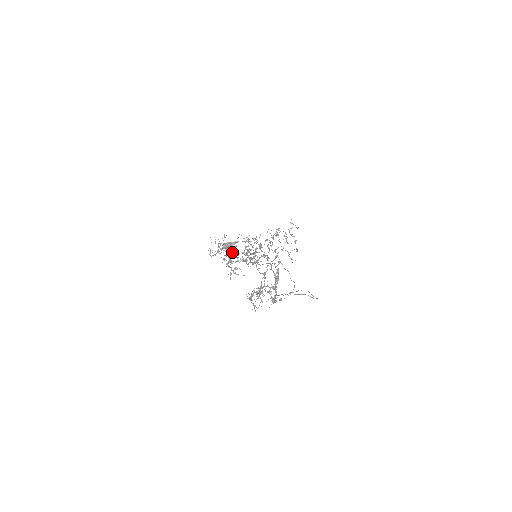
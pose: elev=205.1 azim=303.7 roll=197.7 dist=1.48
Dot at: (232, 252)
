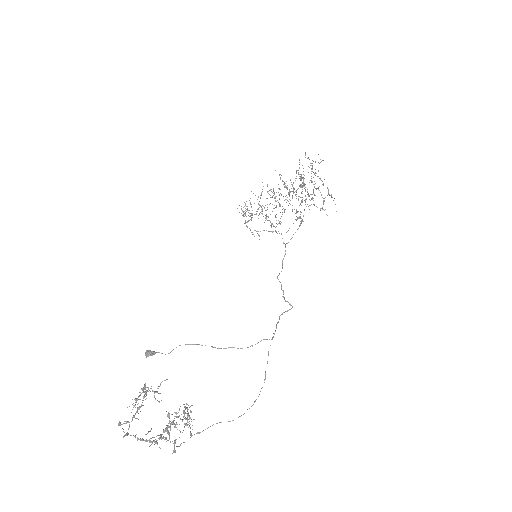
Dot at: (284, 187)
